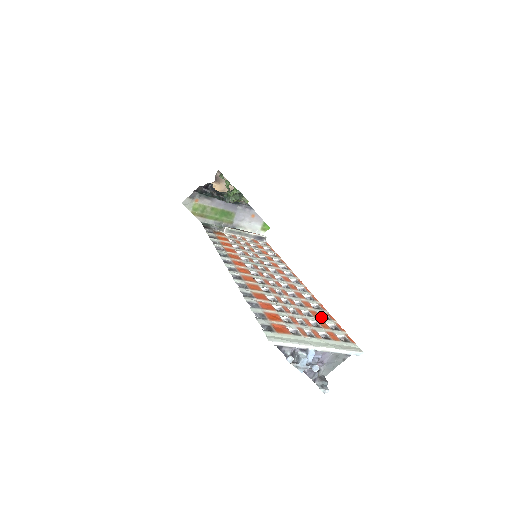
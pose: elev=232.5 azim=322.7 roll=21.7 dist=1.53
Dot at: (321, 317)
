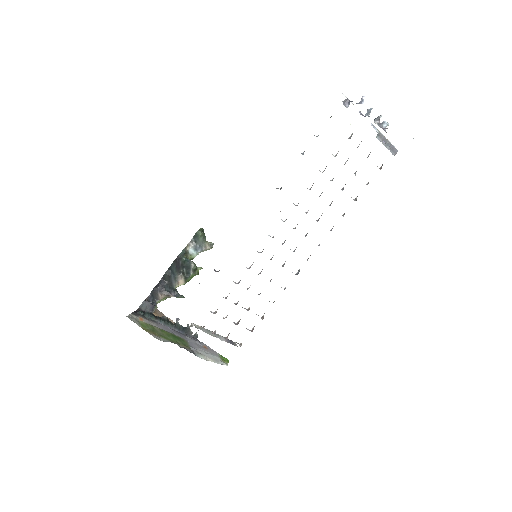
Dot at: occluded
